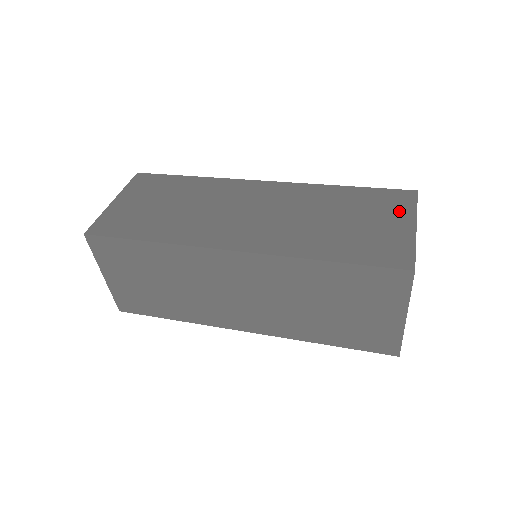
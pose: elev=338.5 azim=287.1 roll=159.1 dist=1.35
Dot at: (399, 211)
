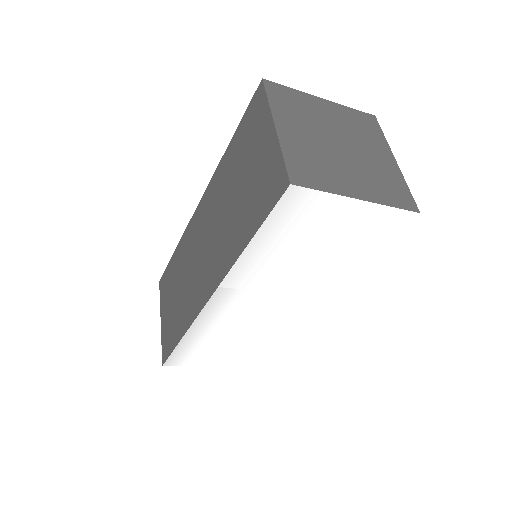
Dot at: occluded
